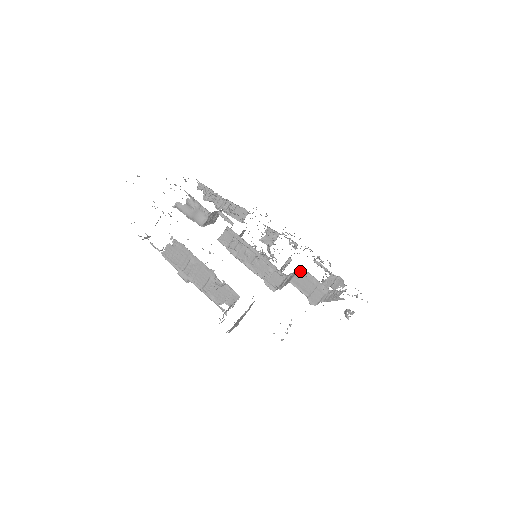
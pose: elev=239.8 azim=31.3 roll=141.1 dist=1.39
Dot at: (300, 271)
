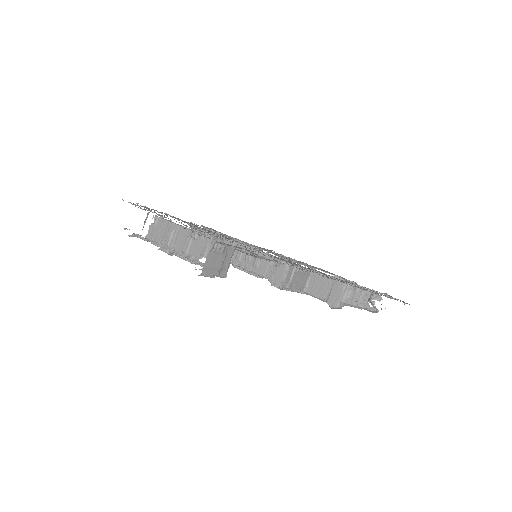
Dot at: (312, 275)
